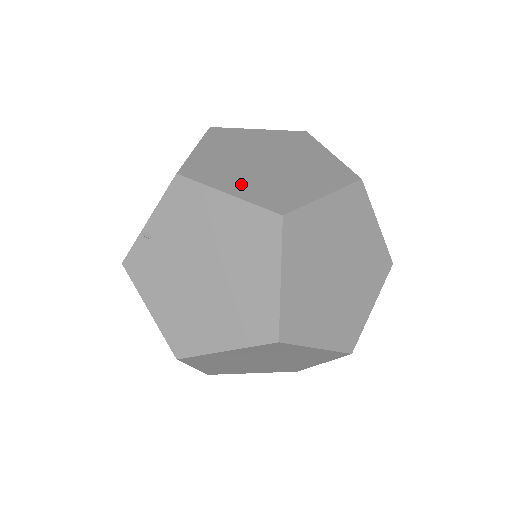
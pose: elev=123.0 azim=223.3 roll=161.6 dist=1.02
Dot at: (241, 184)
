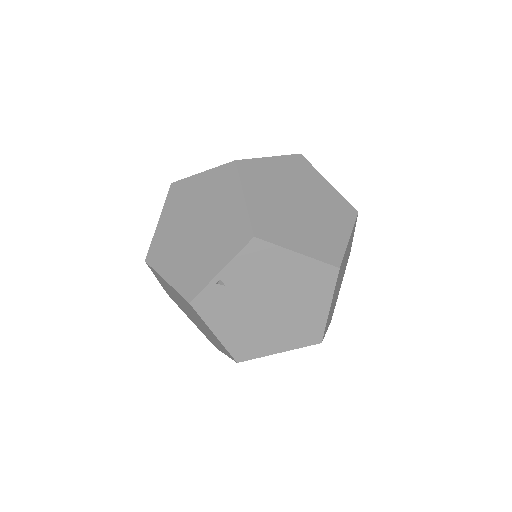
Dot at: (300, 239)
